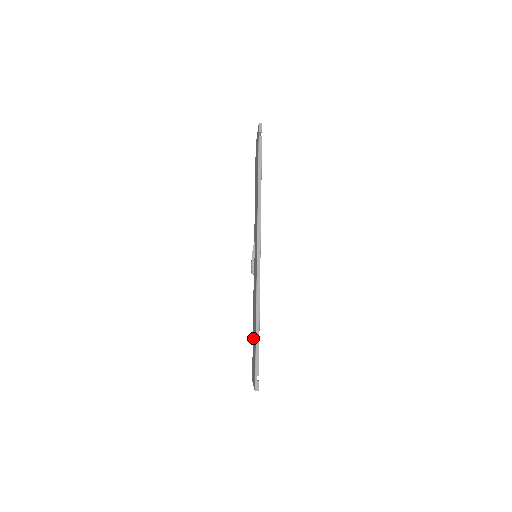
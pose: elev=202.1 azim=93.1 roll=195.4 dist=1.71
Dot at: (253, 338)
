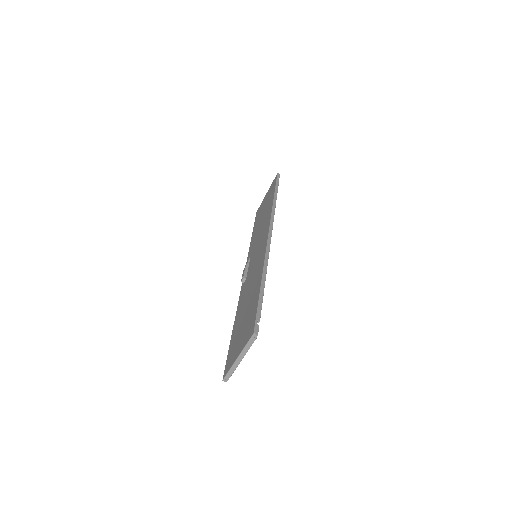
Dot at: (238, 325)
